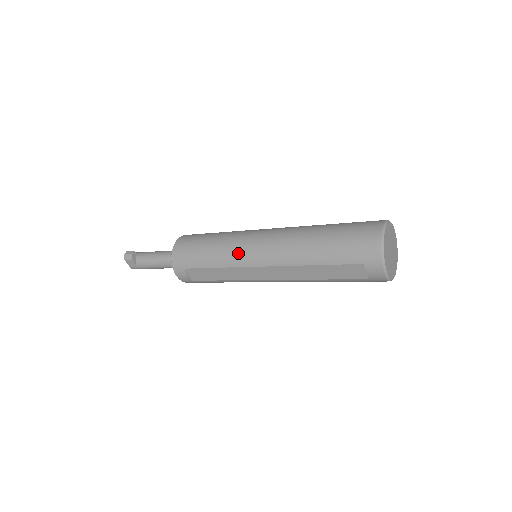
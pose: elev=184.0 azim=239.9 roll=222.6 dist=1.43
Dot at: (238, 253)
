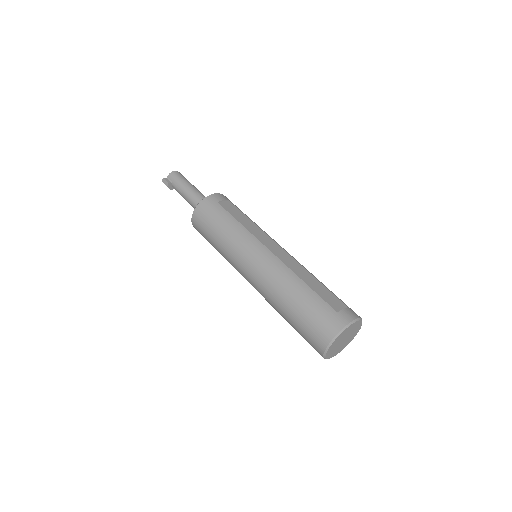
Dot at: occluded
